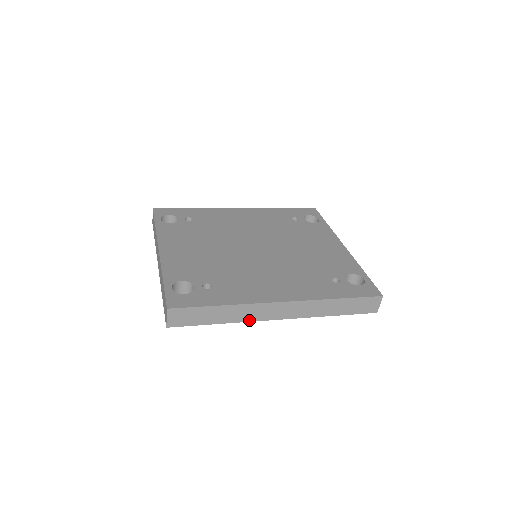
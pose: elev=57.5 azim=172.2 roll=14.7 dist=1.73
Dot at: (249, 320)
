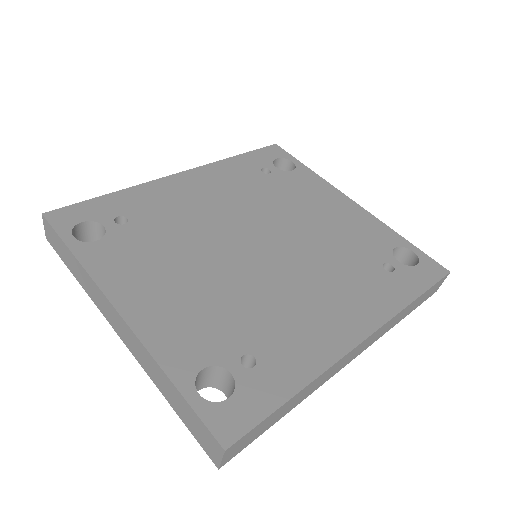
Dot at: (321, 384)
